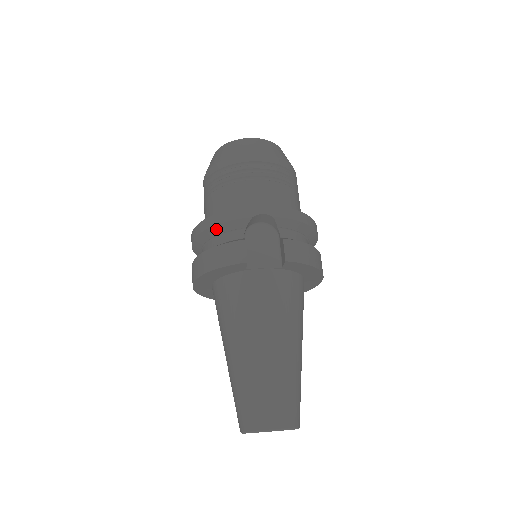
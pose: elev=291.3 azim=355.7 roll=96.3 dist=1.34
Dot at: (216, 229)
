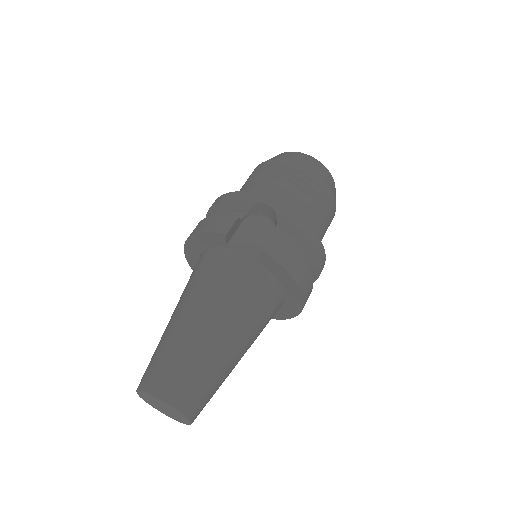
Dot at: (224, 205)
